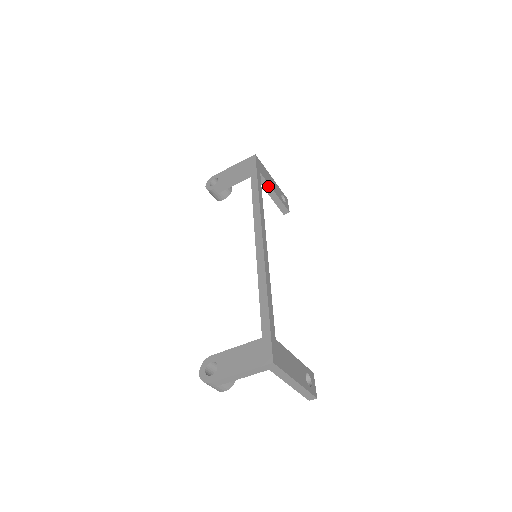
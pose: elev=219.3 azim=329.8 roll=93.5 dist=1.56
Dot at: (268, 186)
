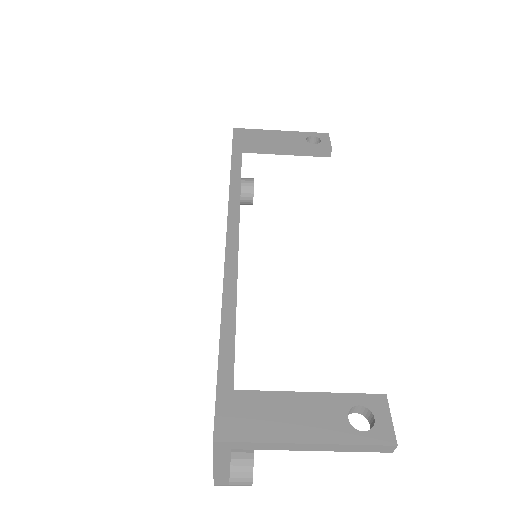
Dot at: (270, 148)
